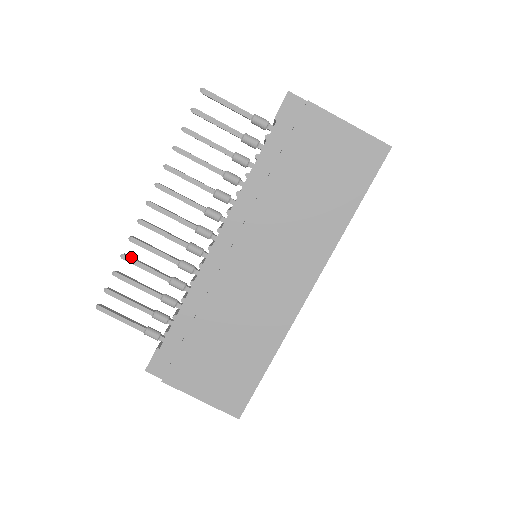
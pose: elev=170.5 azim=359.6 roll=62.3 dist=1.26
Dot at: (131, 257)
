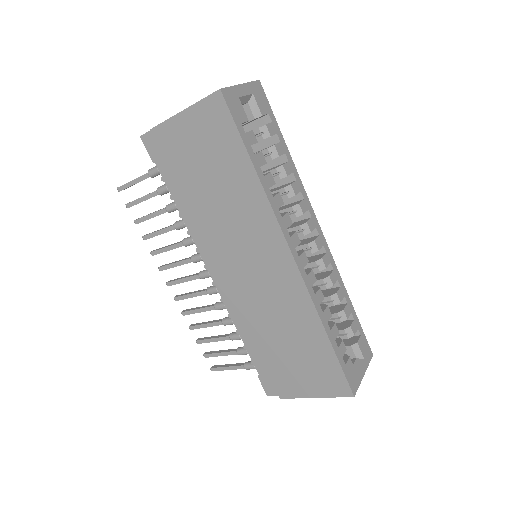
Dot at: (194, 324)
